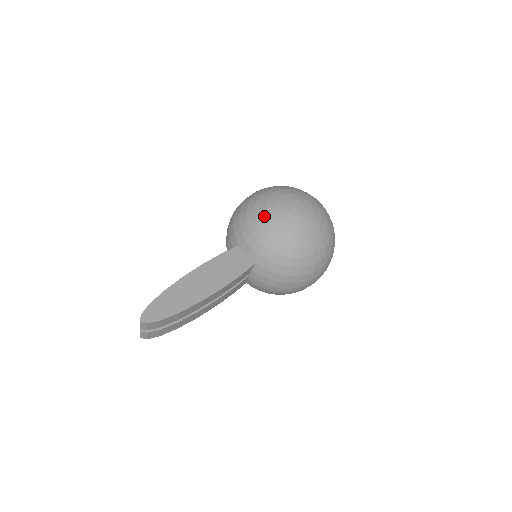
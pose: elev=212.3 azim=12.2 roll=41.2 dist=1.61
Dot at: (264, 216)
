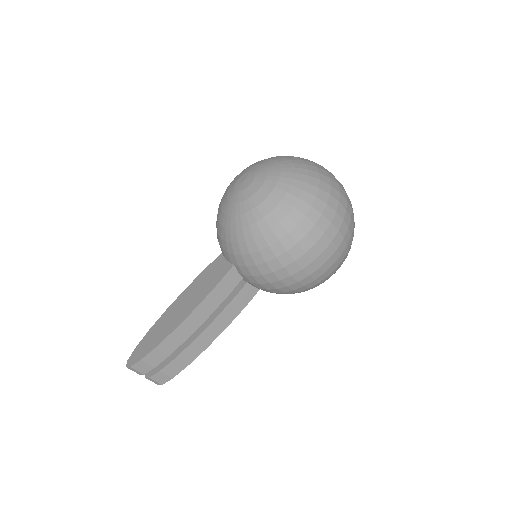
Dot at: (220, 209)
